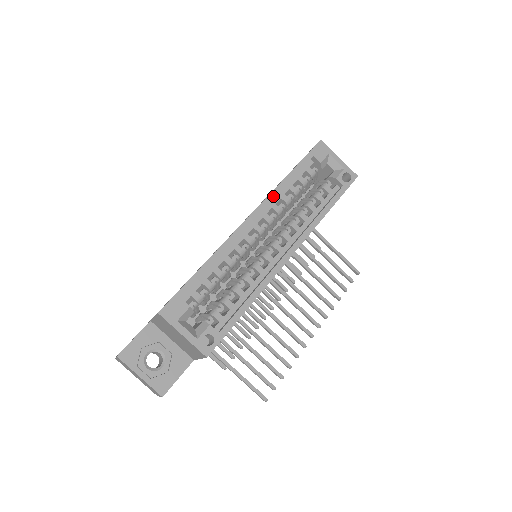
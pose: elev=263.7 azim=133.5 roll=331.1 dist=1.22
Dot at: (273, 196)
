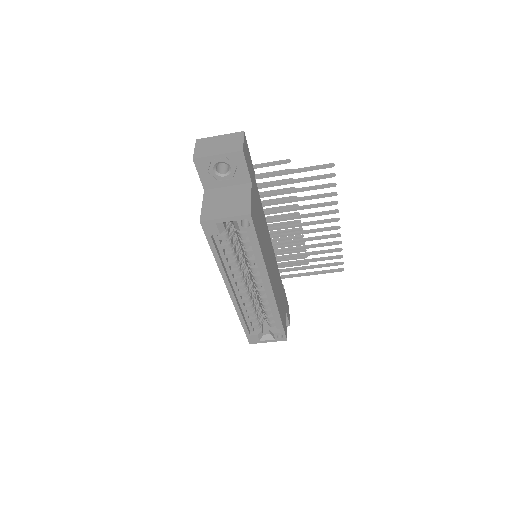
Dot at: (225, 276)
